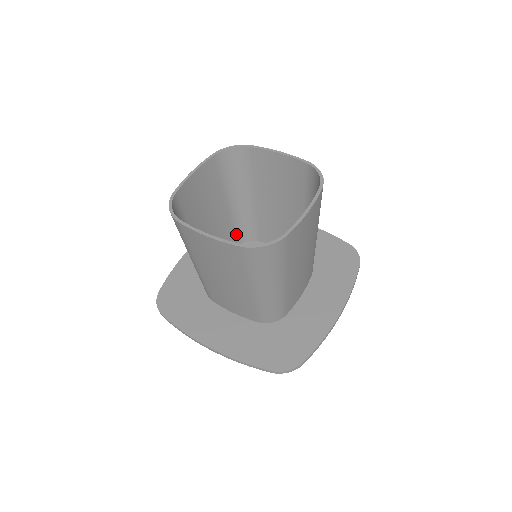
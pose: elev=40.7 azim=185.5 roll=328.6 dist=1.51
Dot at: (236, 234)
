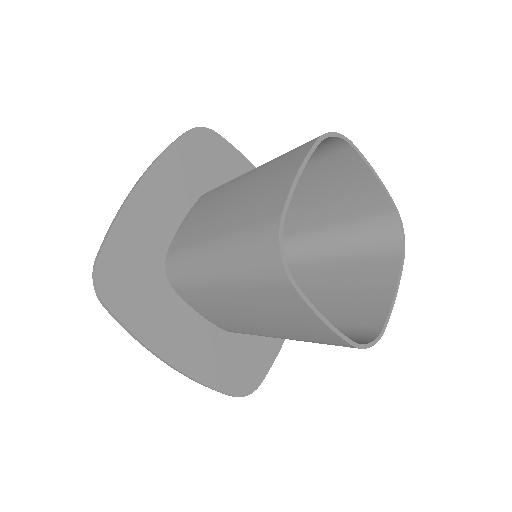
Dot at: occluded
